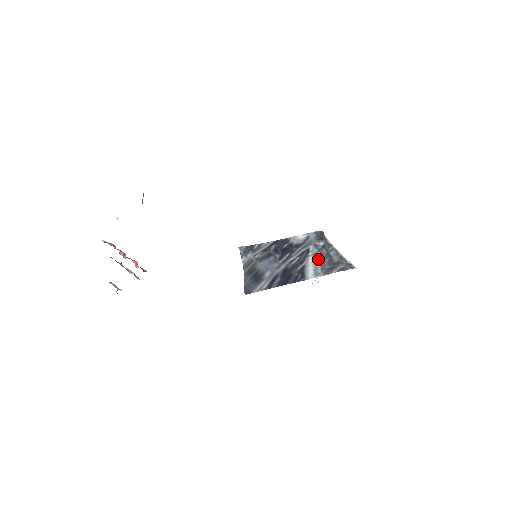
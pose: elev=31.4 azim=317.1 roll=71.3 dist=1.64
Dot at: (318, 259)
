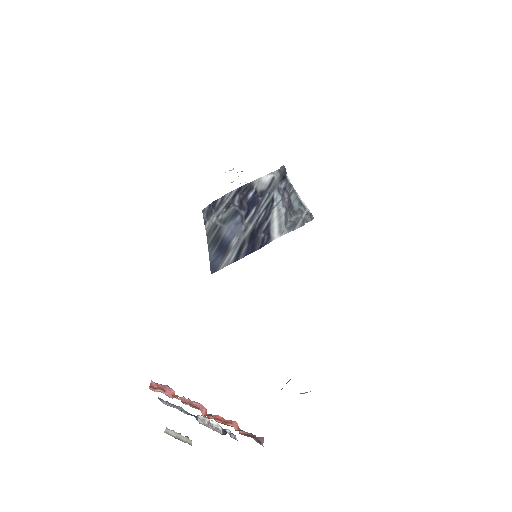
Dot at: (282, 211)
